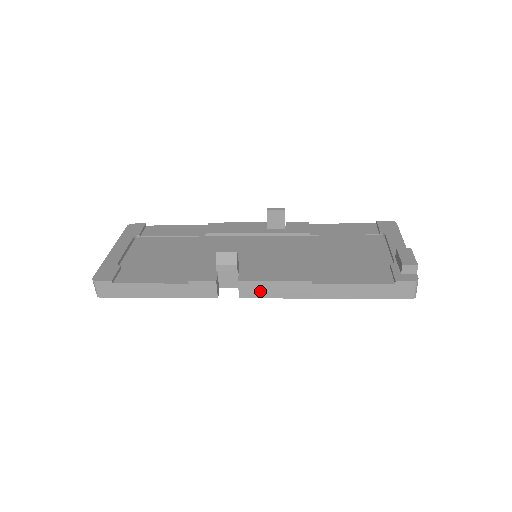
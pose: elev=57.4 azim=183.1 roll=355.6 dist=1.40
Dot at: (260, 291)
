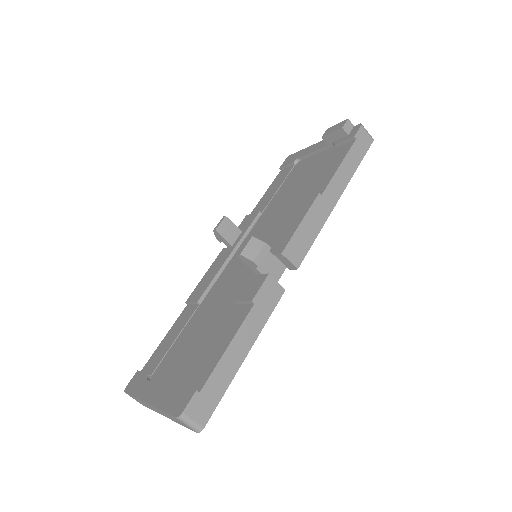
Dot at: (302, 244)
